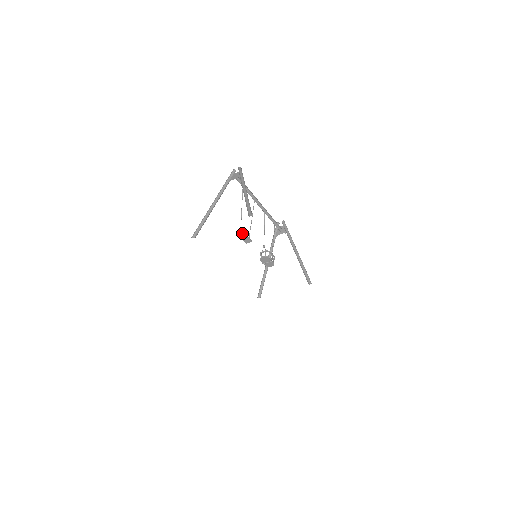
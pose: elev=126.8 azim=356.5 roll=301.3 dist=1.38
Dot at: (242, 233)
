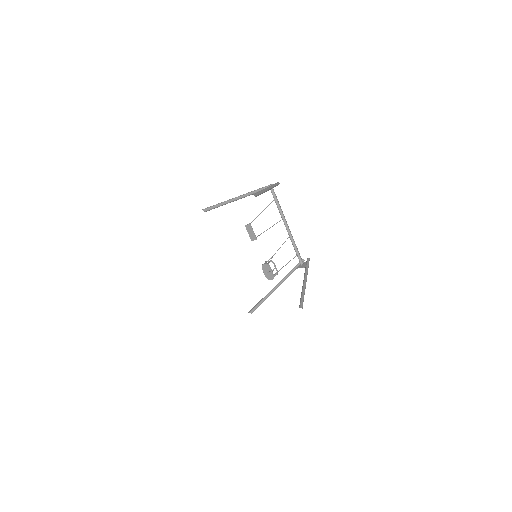
Dot at: (249, 226)
